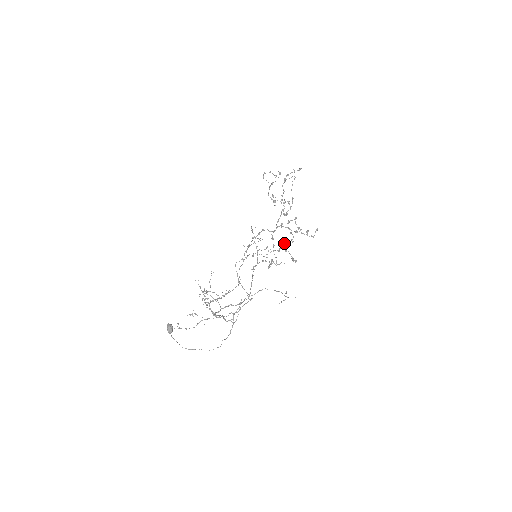
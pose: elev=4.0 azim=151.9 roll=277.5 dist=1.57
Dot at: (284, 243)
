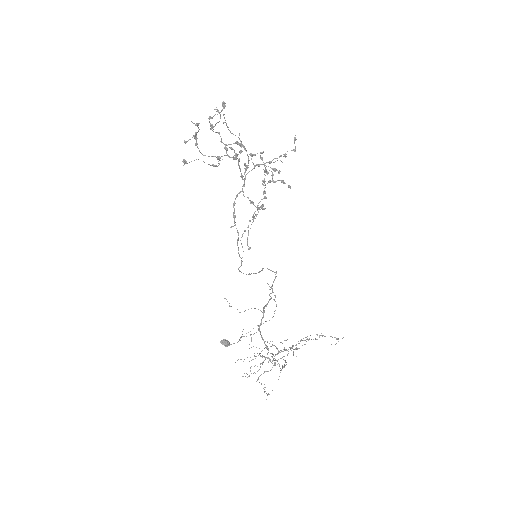
Dot at: occluded
